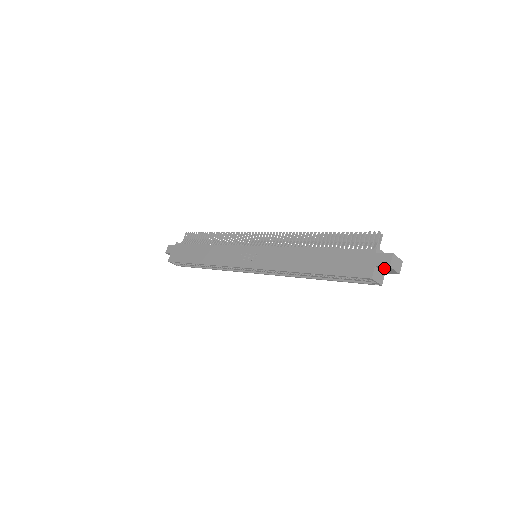
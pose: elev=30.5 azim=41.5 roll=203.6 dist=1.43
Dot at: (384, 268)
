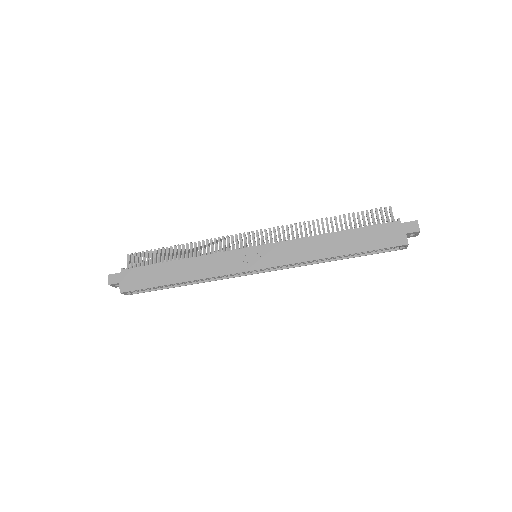
Dot at: (411, 234)
